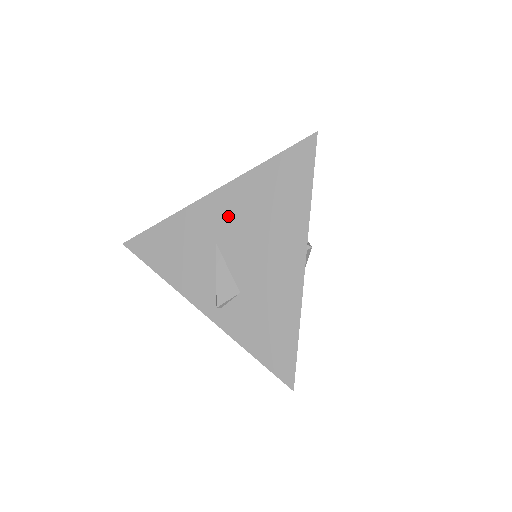
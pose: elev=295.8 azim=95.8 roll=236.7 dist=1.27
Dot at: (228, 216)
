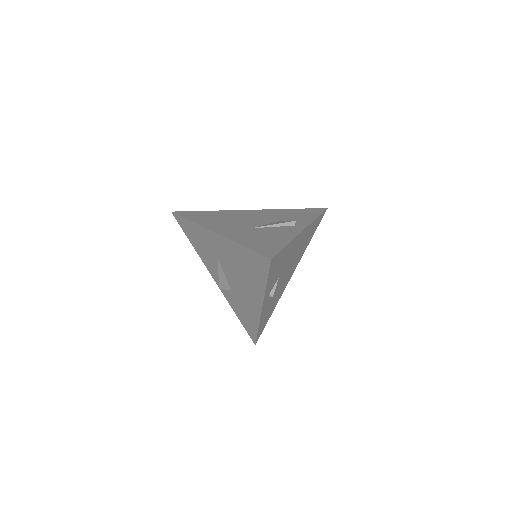
Dot at: (223, 252)
